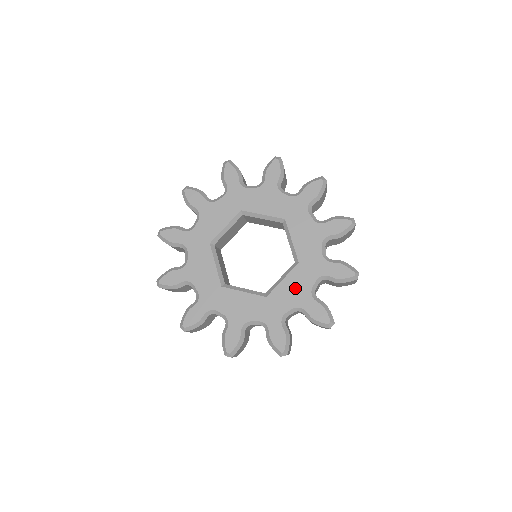
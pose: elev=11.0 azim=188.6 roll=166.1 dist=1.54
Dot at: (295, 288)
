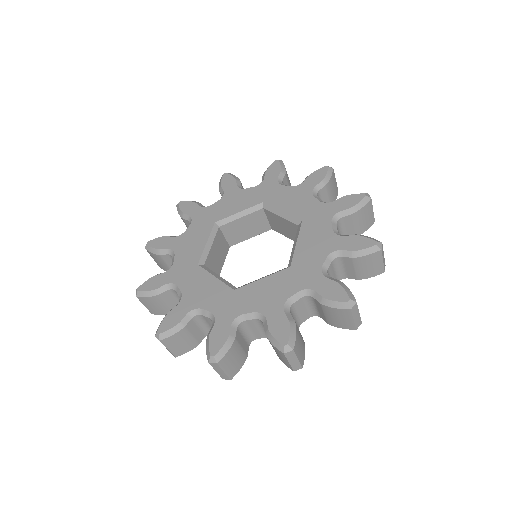
Dot at: (270, 291)
